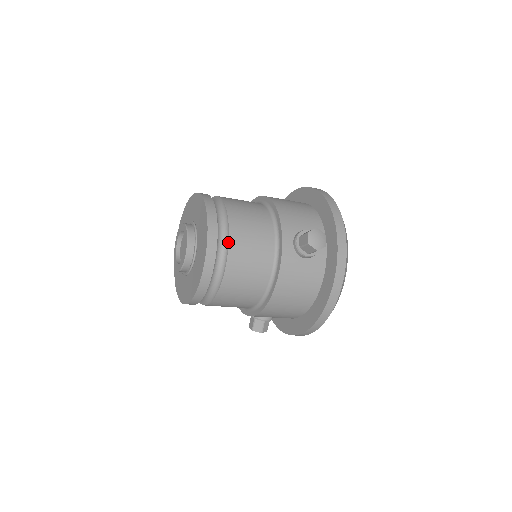
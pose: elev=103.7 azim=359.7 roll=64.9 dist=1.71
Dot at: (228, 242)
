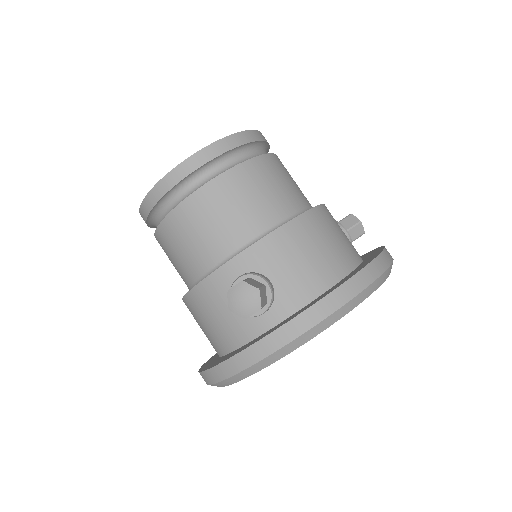
Dot at: (185, 198)
